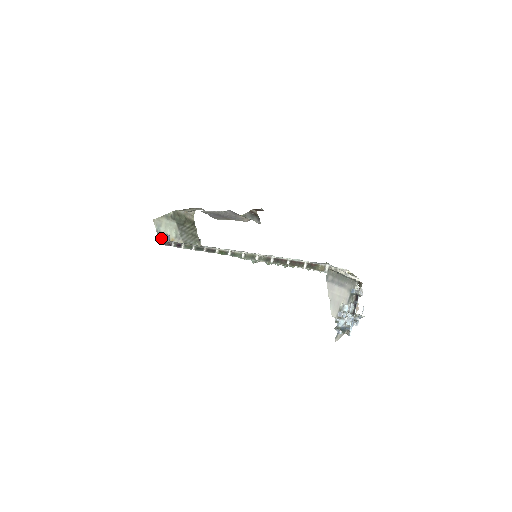
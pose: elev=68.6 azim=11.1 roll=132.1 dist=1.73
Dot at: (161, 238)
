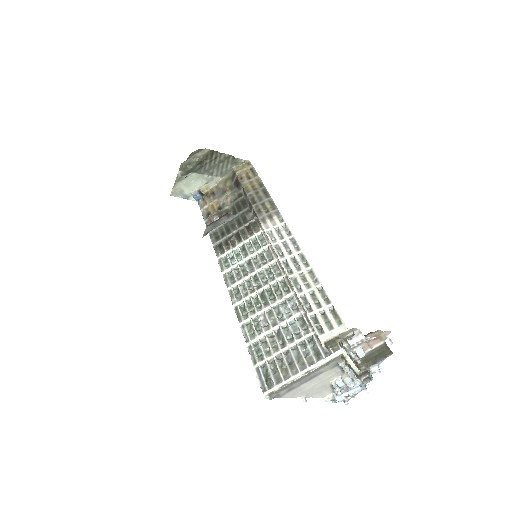
Dot at: occluded
